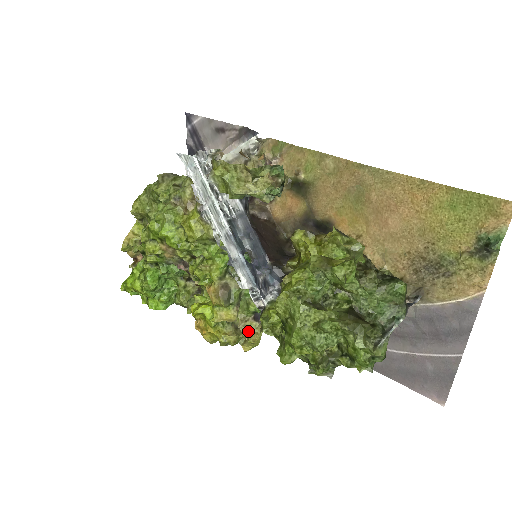
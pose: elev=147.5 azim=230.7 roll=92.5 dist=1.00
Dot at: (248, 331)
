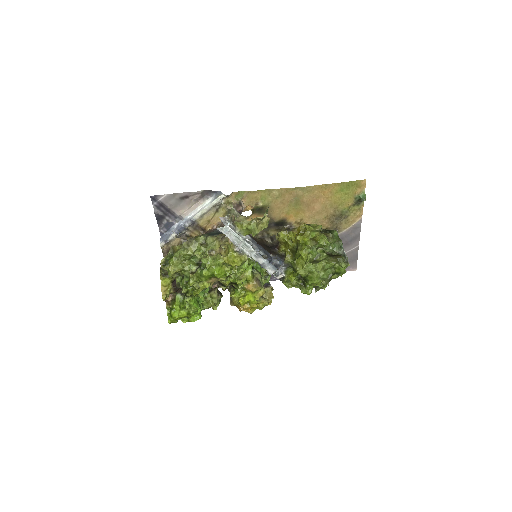
Dot at: (266, 295)
